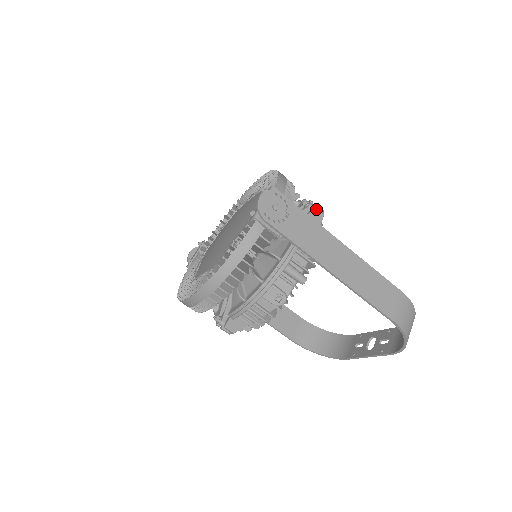
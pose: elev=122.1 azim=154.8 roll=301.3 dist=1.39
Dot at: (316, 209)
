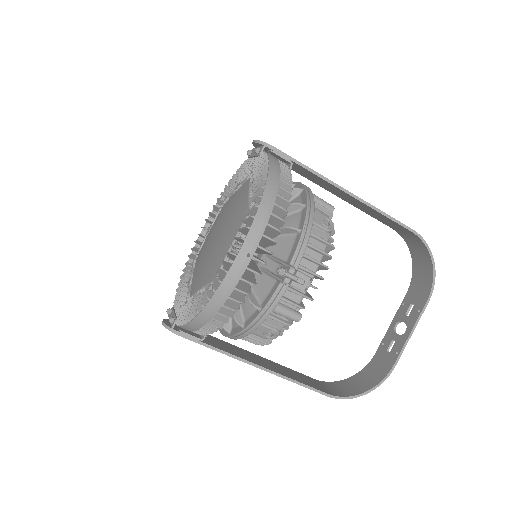
Dot at: occluded
